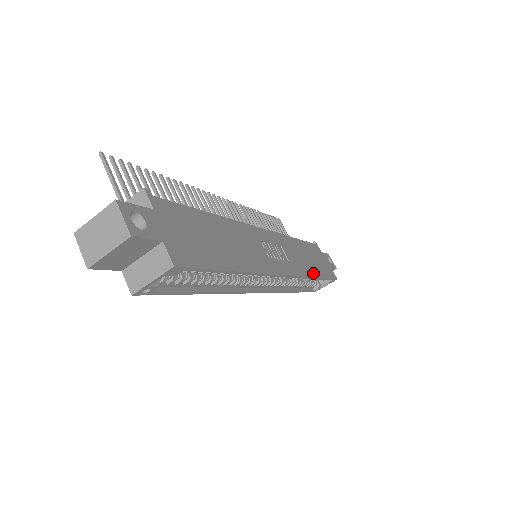
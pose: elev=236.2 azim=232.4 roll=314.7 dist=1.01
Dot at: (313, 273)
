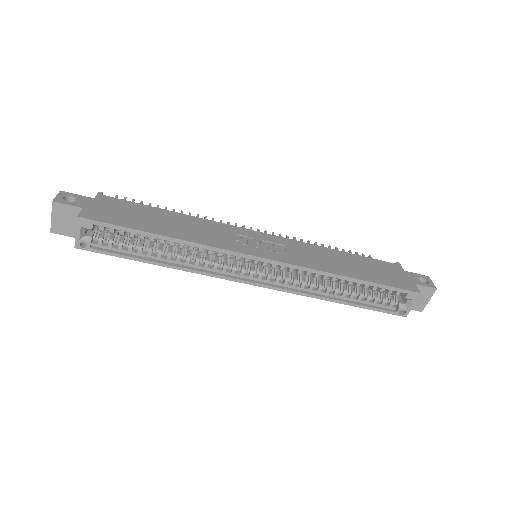
Dot at: (341, 273)
